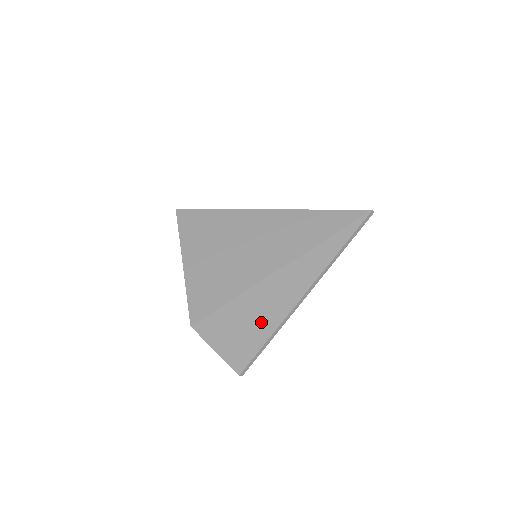
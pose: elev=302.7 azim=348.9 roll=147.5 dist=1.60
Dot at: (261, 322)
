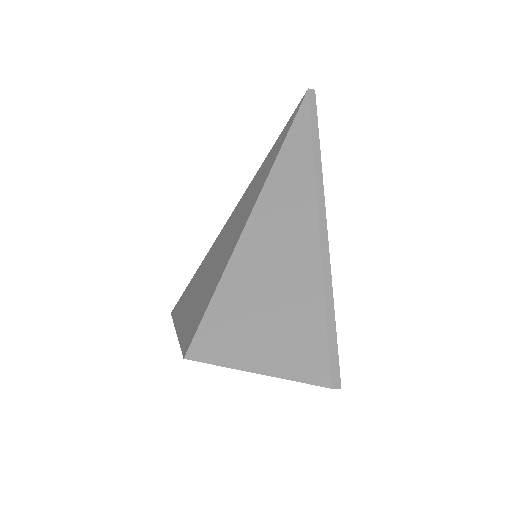
Dot at: (289, 285)
